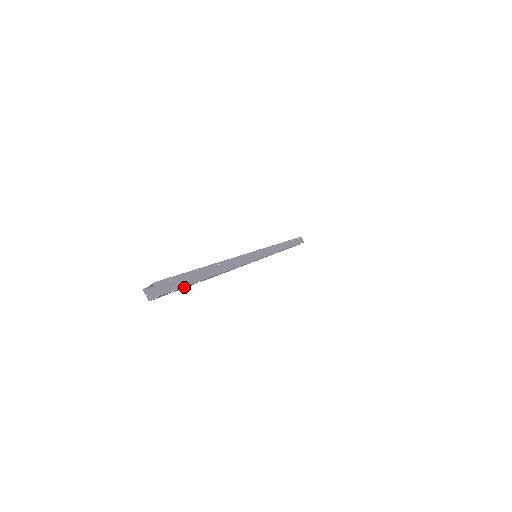
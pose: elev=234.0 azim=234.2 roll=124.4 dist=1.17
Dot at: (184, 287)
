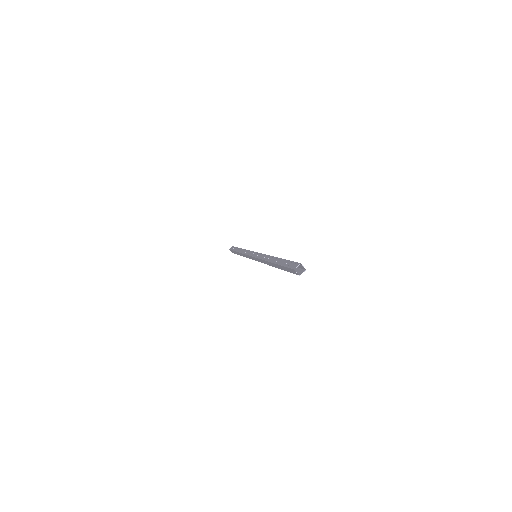
Dot at: occluded
